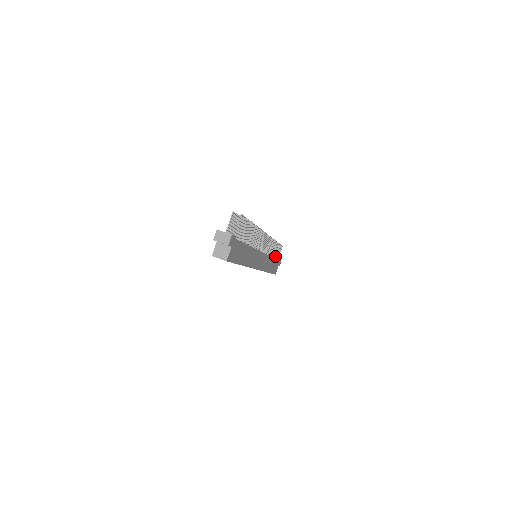
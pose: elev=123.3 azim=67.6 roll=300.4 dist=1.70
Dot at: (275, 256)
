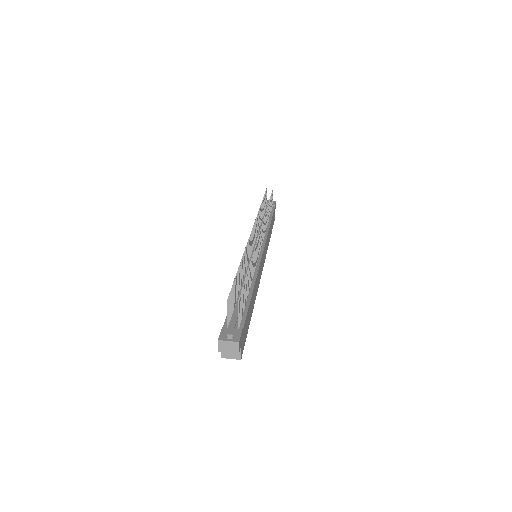
Dot at: (270, 211)
